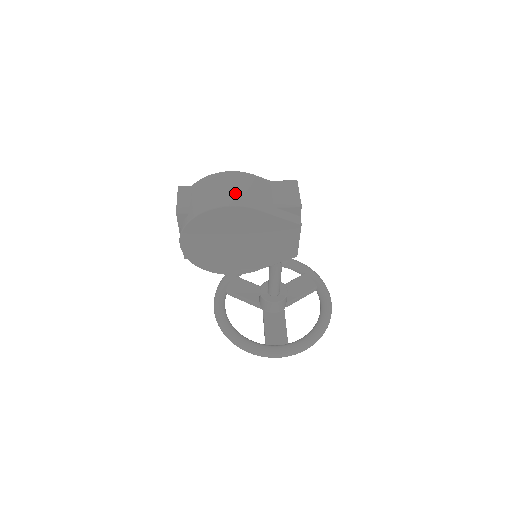
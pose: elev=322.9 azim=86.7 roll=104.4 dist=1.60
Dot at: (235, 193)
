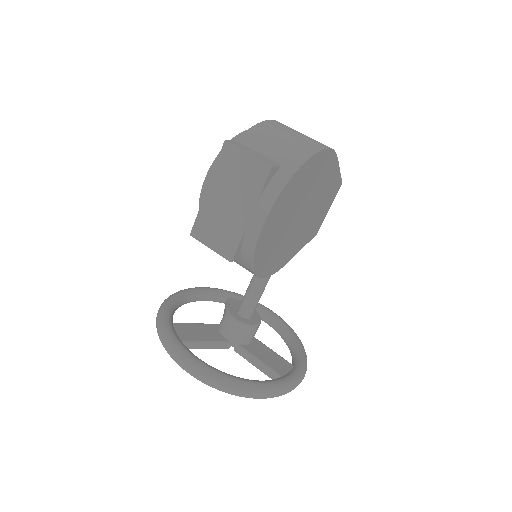
Dot at: occluded
